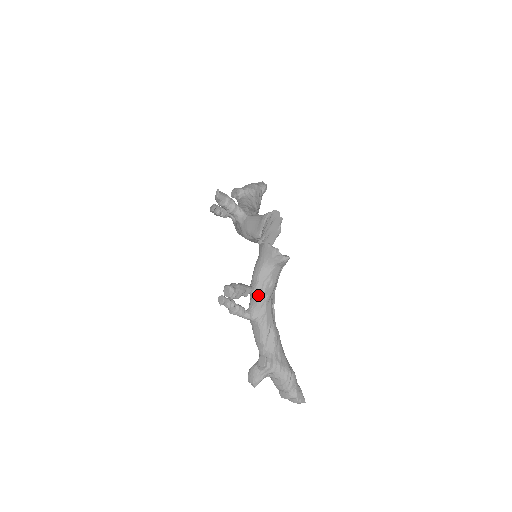
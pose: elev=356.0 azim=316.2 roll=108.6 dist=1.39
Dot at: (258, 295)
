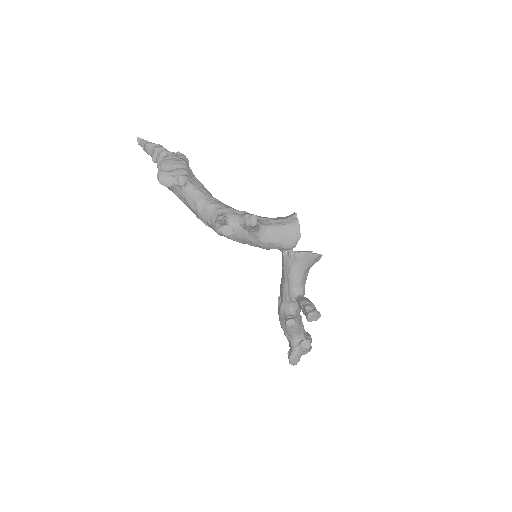
Dot at: occluded
